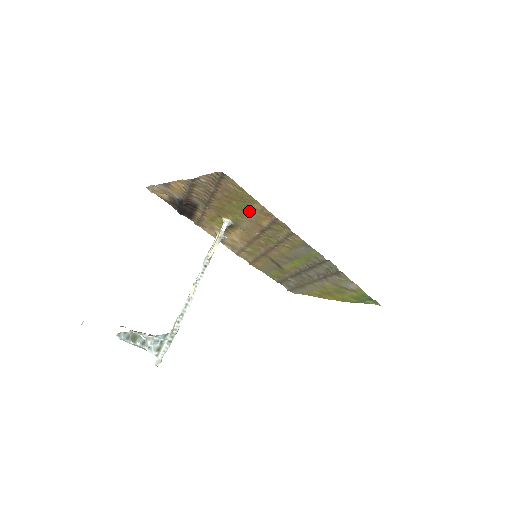
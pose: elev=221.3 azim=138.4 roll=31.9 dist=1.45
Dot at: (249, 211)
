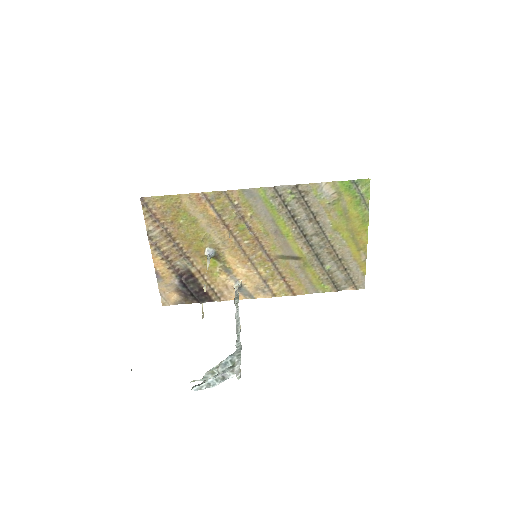
Dot at: (193, 215)
